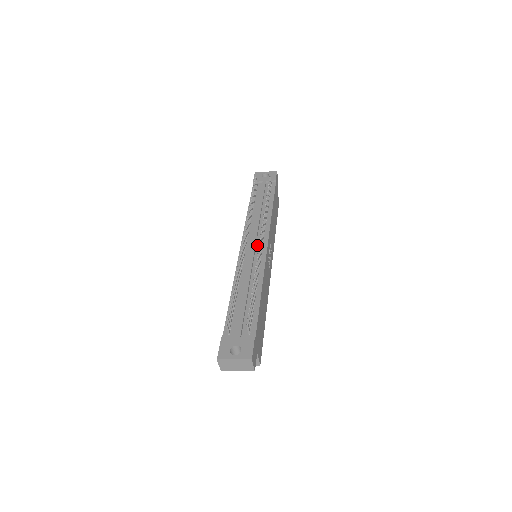
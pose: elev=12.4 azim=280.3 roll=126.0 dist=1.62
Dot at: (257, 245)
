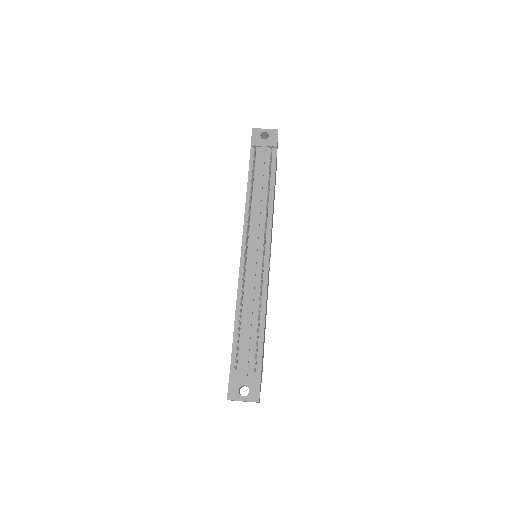
Dot at: (259, 251)
